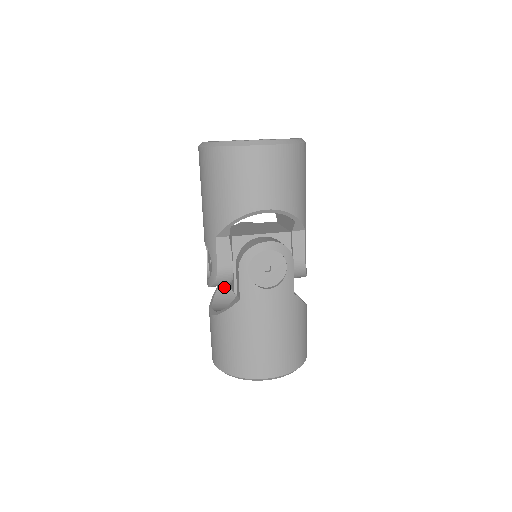
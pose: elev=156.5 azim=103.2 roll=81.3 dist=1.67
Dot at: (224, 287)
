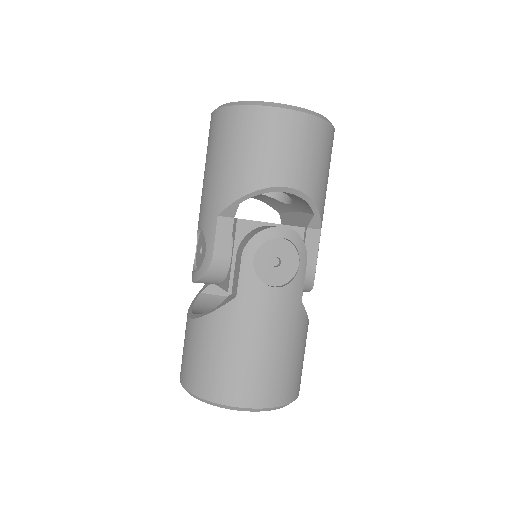
Dot at: (207, 294)
